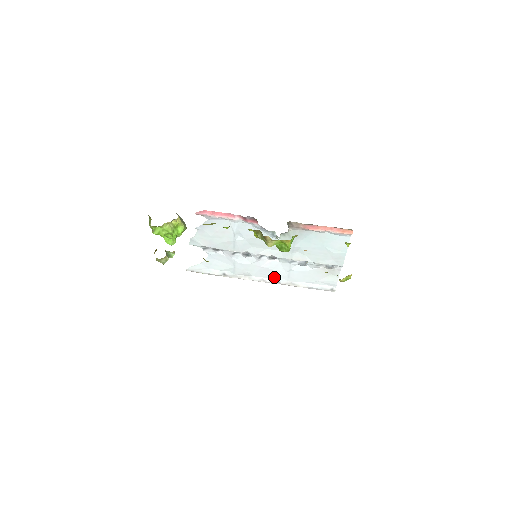
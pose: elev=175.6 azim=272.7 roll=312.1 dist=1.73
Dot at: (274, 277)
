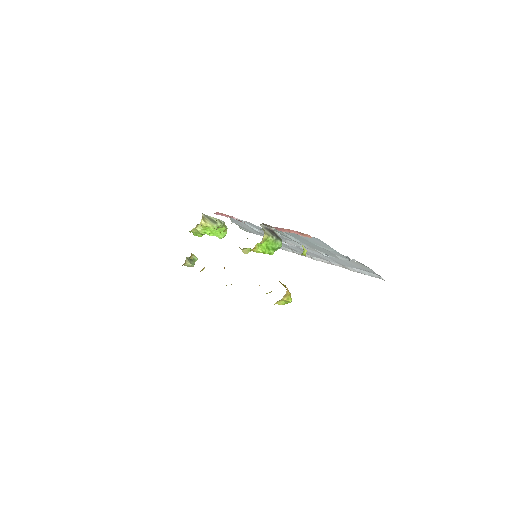
Dot at: (325, 259)
